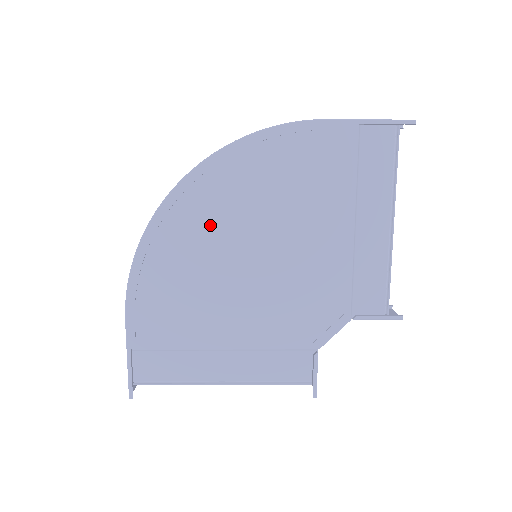
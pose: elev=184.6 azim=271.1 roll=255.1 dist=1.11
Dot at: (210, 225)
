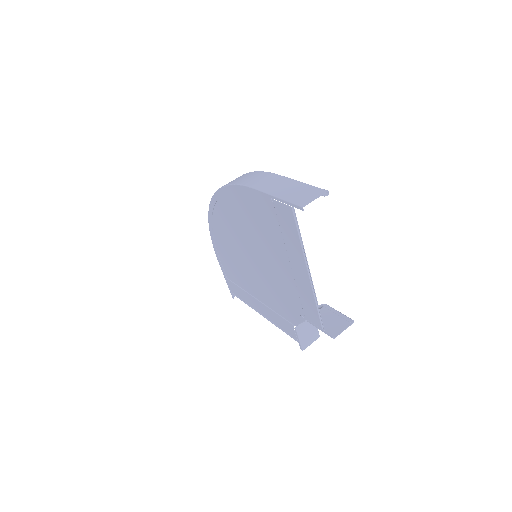
Dot at: (229, 231)
